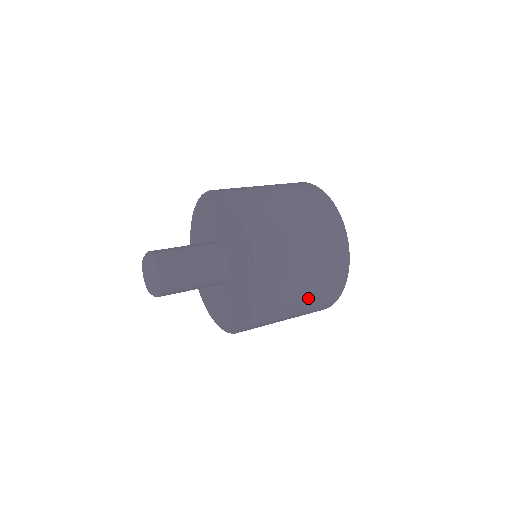
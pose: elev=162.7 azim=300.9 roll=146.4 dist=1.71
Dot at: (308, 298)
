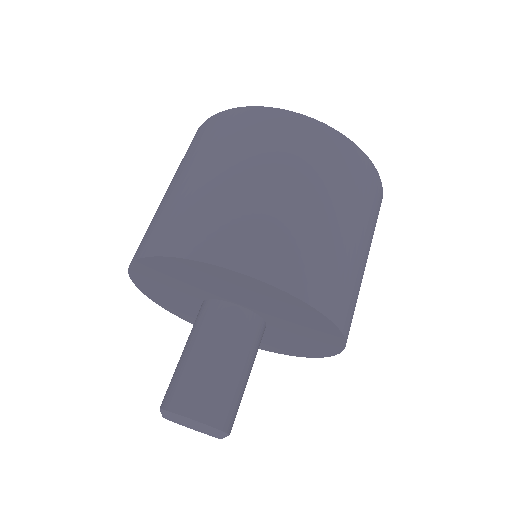
Dot at: occluded
